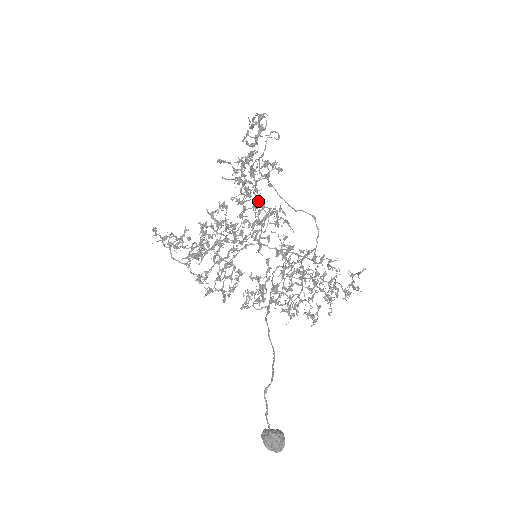
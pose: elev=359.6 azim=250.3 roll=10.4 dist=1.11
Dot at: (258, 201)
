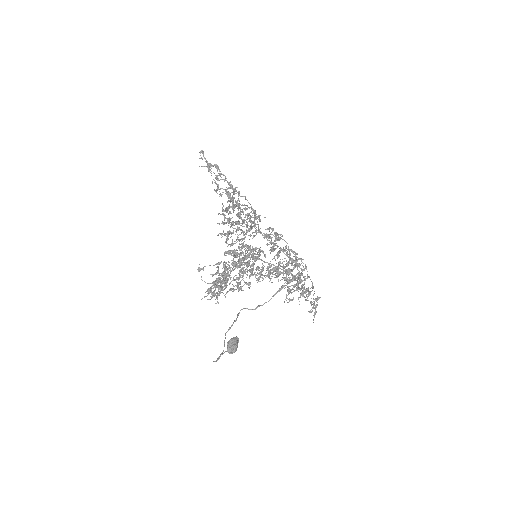
Dot at: occluded
